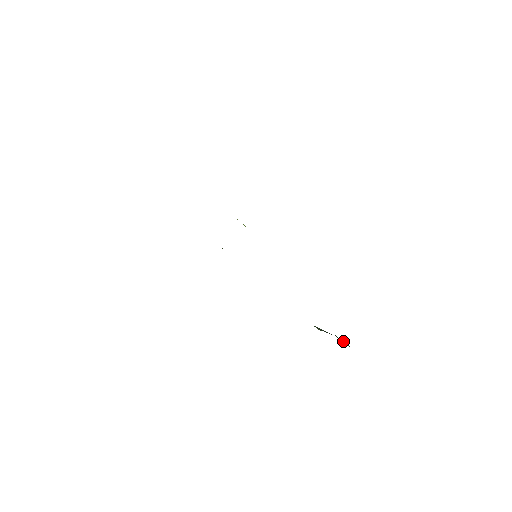
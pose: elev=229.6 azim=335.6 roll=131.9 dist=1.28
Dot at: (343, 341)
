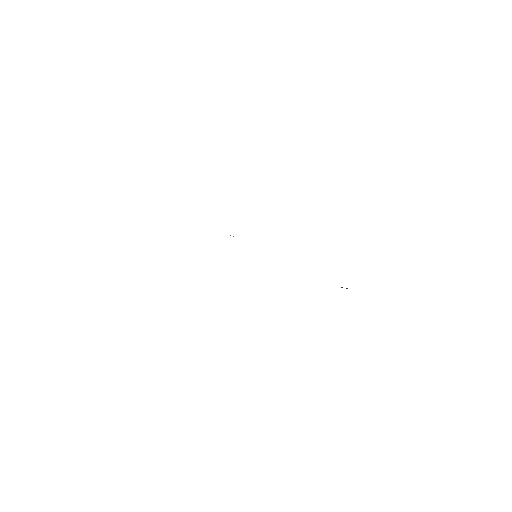
Dot at: occluded
